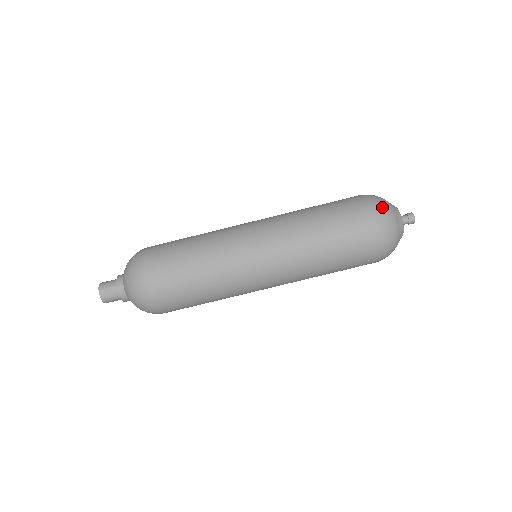
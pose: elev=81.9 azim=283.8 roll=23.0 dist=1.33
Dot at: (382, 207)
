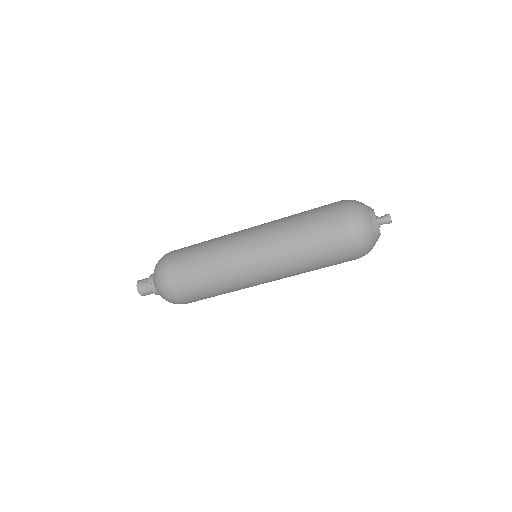
Dot at: (364, 241)
